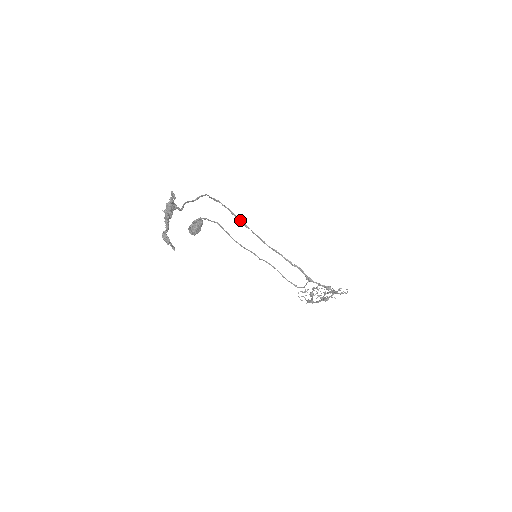
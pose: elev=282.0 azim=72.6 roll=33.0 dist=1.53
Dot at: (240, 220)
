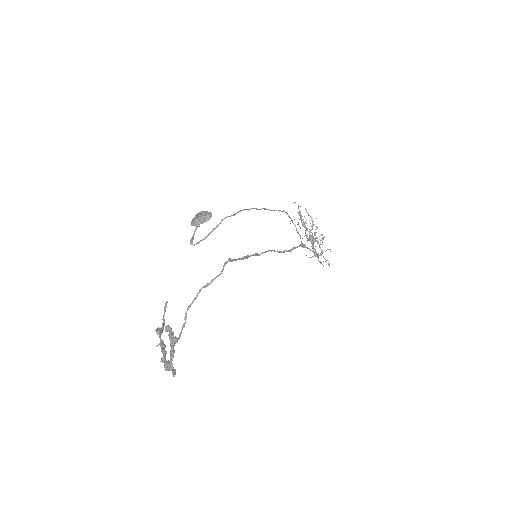
Dot at: occluded
